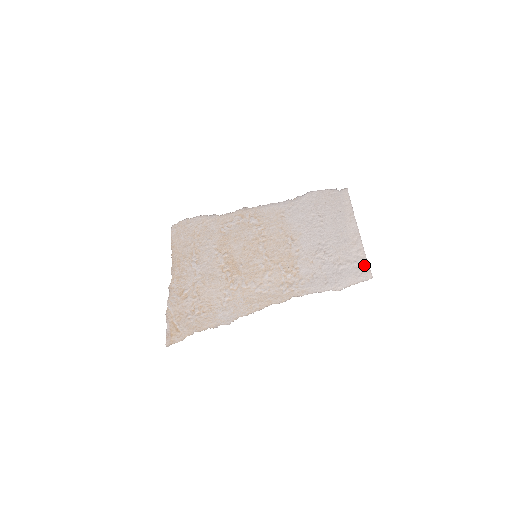
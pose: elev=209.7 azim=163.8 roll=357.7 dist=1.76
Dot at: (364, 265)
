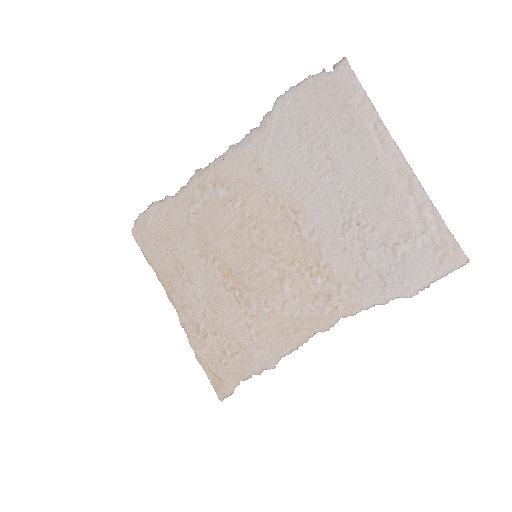
Dot at: (443, 237)
